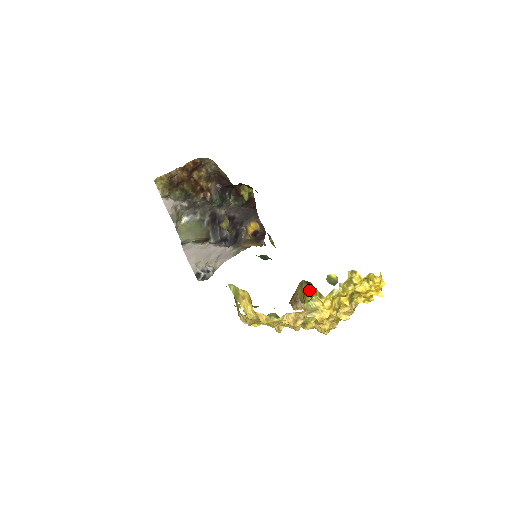
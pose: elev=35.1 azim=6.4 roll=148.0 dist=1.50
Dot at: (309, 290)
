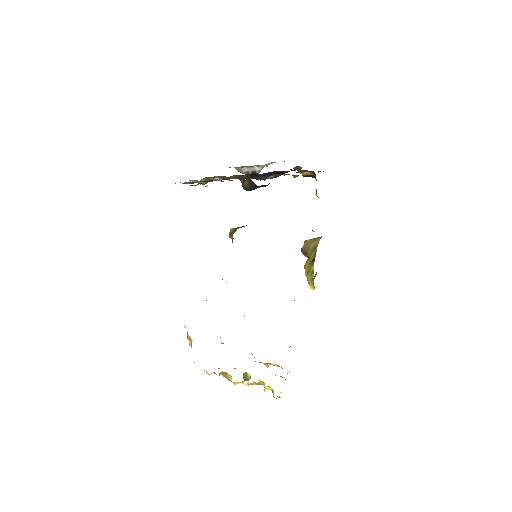
Dot at: (310, 265)
